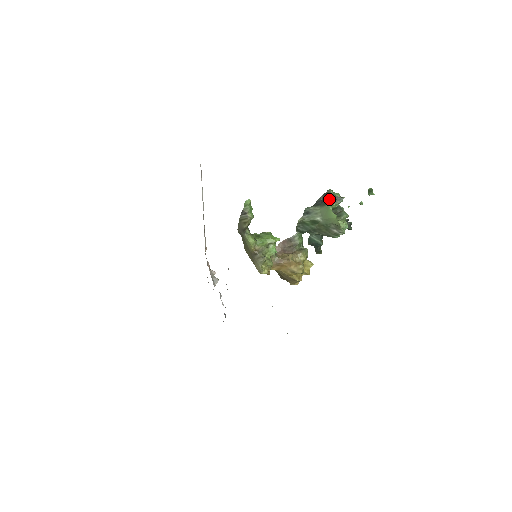
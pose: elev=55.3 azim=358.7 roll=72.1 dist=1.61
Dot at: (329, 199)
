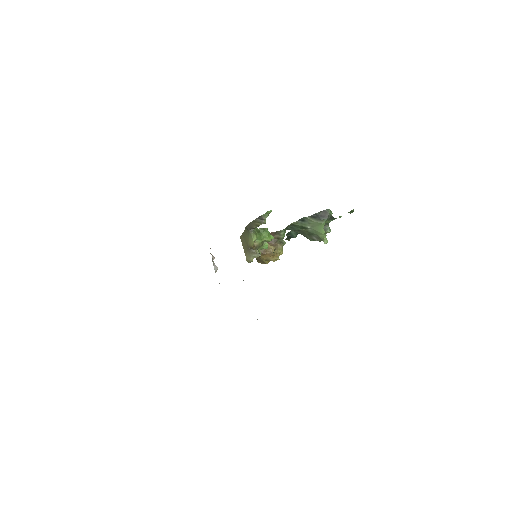
Dot at: (325, 217)
